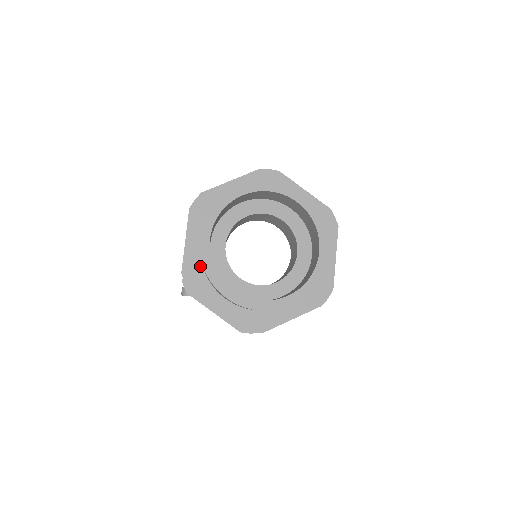
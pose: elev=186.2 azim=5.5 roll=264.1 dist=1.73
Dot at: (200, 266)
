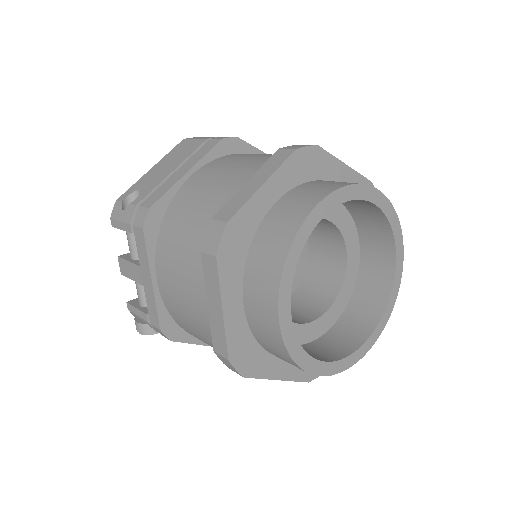
Dot at: (249, 336)
